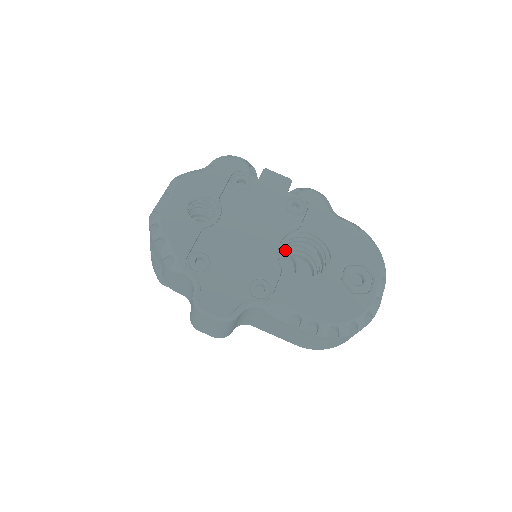
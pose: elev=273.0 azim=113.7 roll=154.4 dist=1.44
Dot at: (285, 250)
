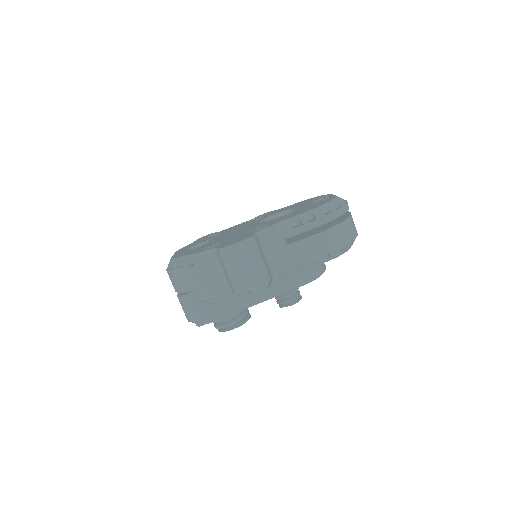
Dot at: occluded
